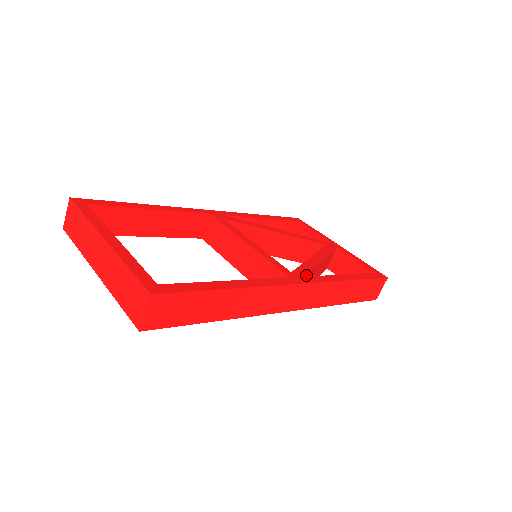
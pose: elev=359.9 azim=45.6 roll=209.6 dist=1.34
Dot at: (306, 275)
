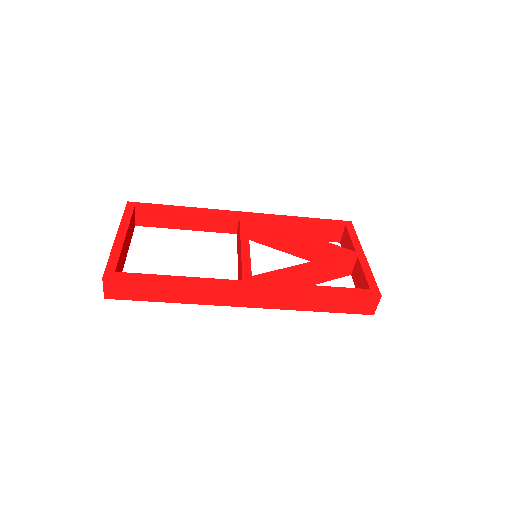
Dot at: (272, 280)
